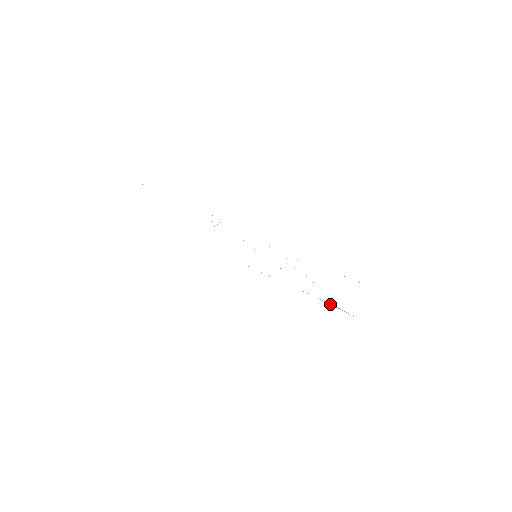
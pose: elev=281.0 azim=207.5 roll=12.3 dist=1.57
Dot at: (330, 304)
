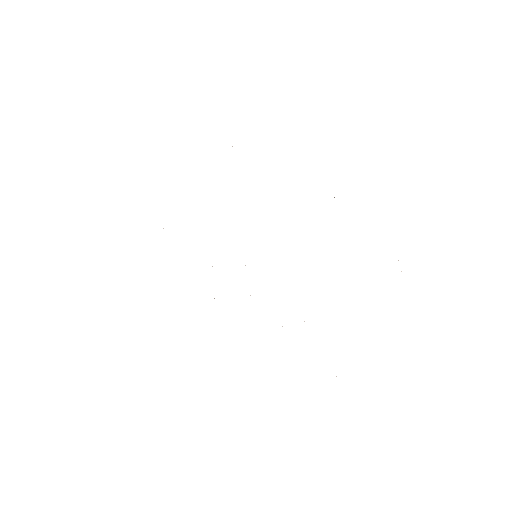
Dot at: occluded
